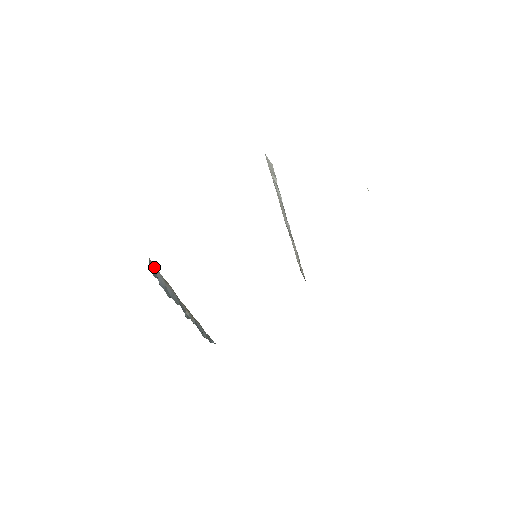
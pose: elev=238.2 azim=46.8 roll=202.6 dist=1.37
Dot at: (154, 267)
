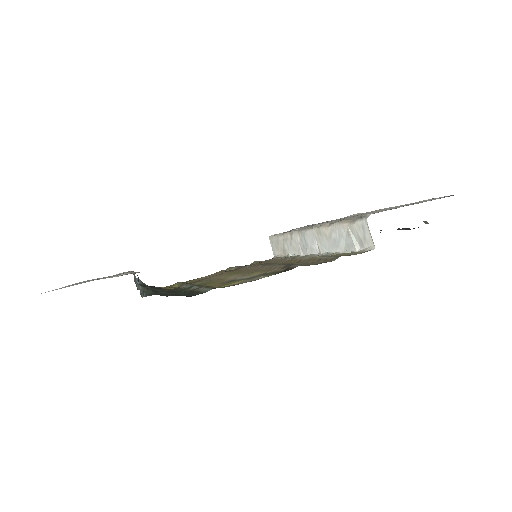
Dot at: occluded
